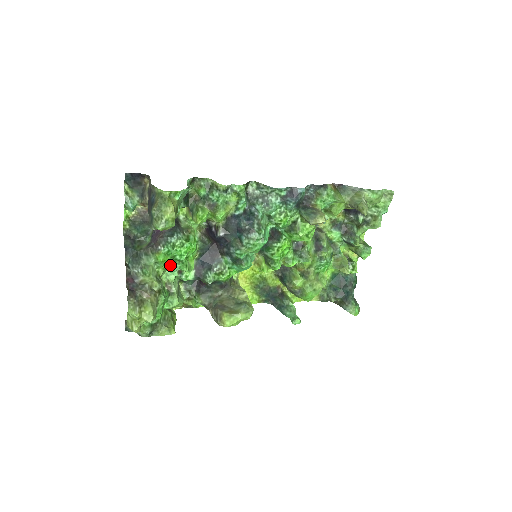
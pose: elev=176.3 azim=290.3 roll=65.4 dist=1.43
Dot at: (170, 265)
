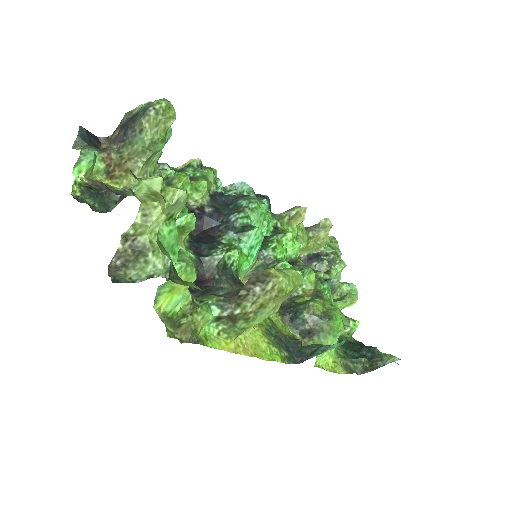
Dot at: occluded
